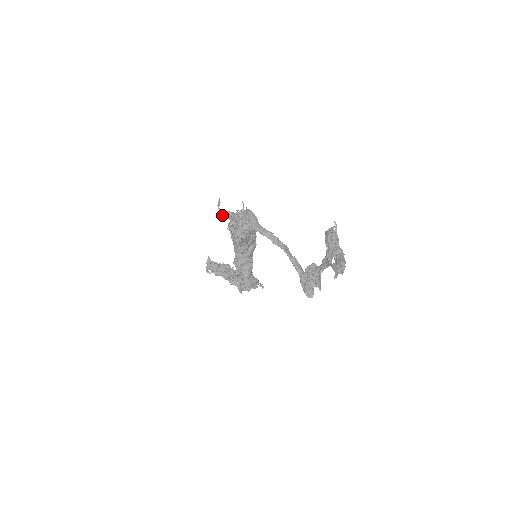
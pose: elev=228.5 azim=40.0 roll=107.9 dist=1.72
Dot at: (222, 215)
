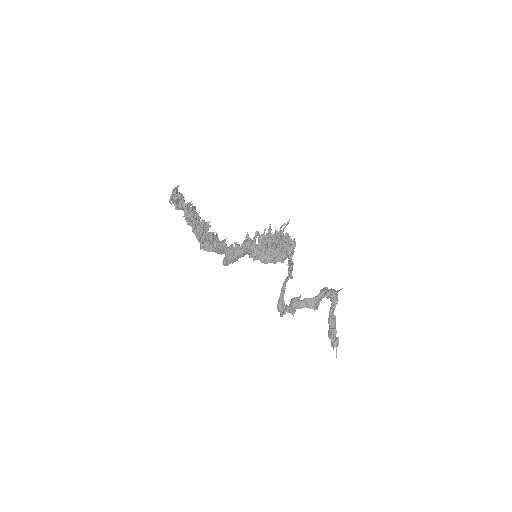
Dot at: (276, 240)
